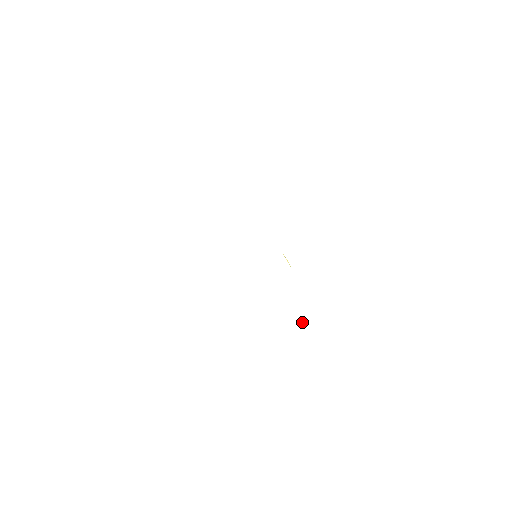
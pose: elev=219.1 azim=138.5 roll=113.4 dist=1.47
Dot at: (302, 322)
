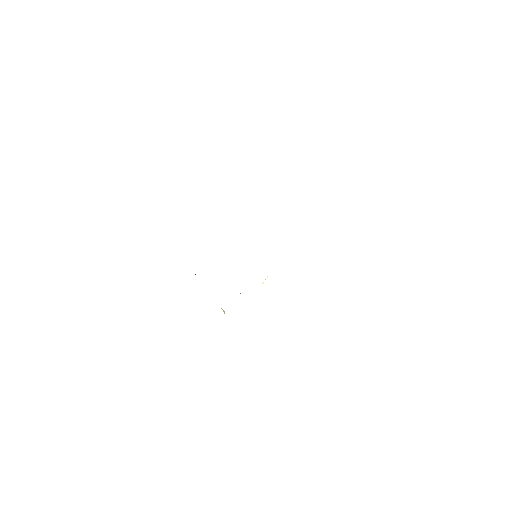
Dot at: (224, 311)
